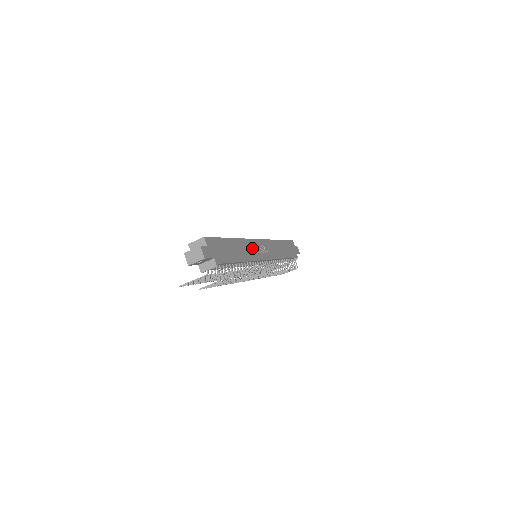
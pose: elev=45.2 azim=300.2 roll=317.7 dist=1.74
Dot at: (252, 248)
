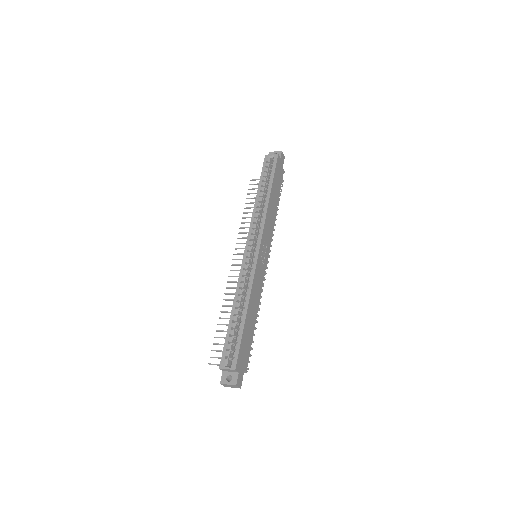
Dot at: (258, 278)
